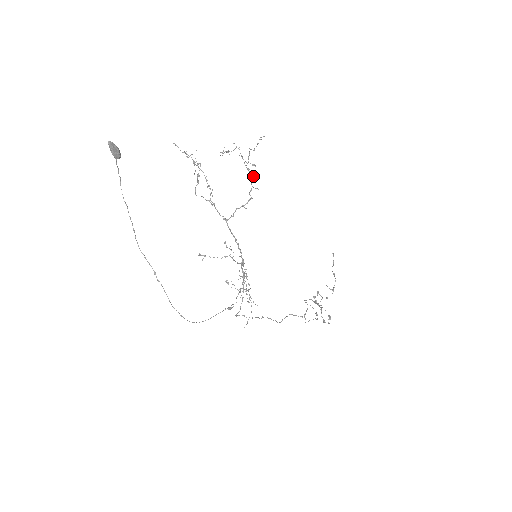
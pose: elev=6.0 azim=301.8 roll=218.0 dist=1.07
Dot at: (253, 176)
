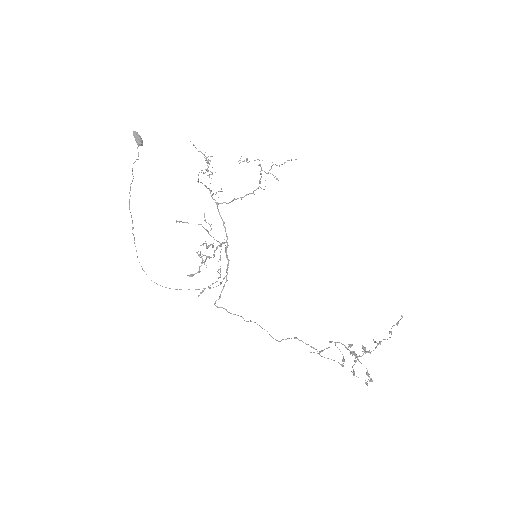
Dot at: occluded
